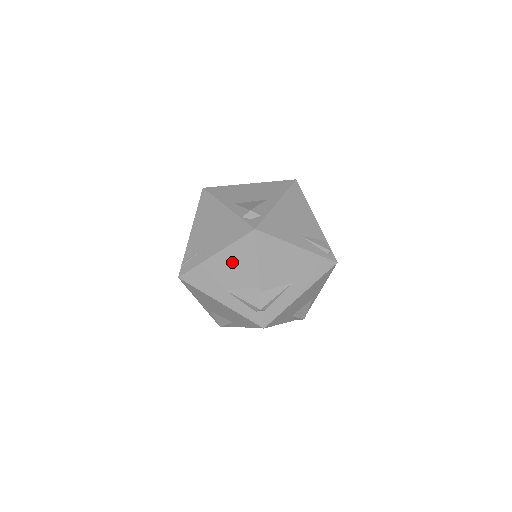
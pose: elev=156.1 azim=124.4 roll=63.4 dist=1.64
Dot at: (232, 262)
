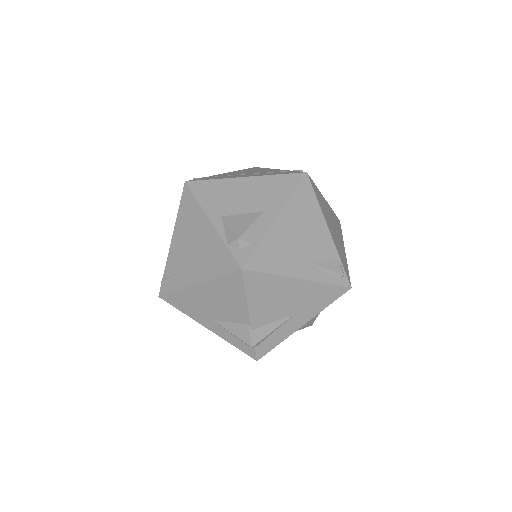
Dot at: (217, 296)
